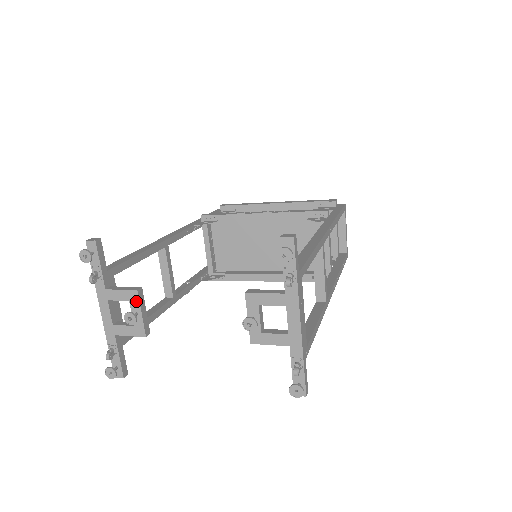
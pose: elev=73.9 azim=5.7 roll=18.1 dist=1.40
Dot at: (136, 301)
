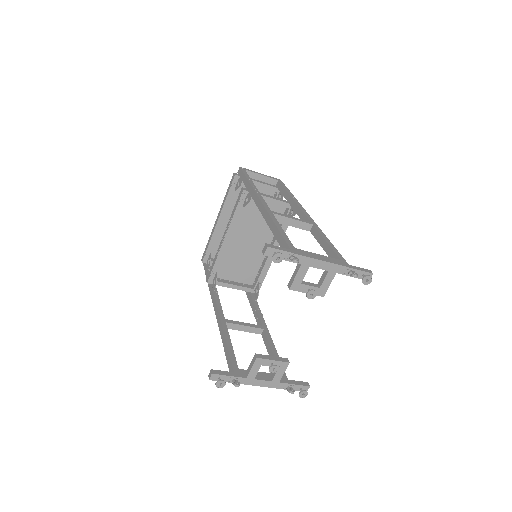
Dot at: (263, 361)
